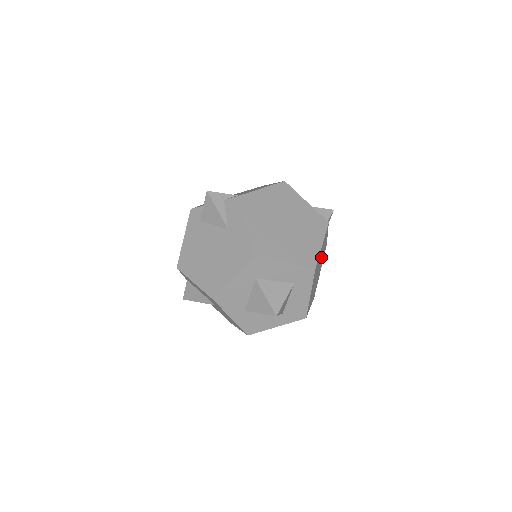
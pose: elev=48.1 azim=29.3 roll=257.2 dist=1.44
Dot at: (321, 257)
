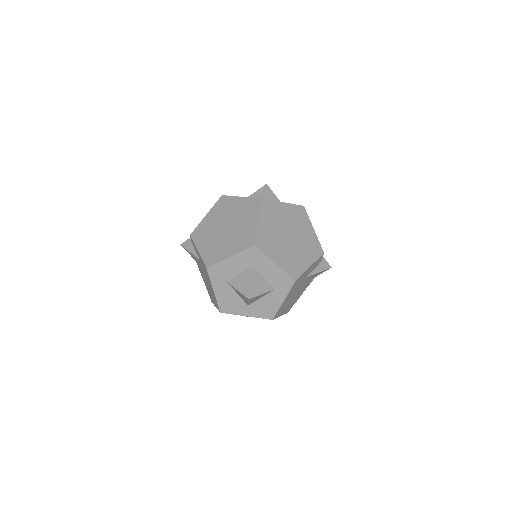
Dot at: (283, 225)
